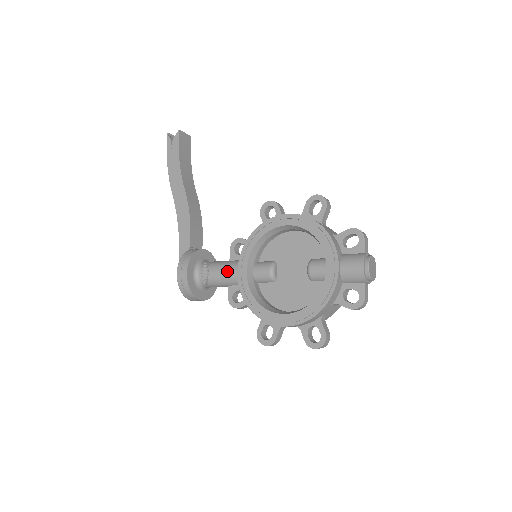
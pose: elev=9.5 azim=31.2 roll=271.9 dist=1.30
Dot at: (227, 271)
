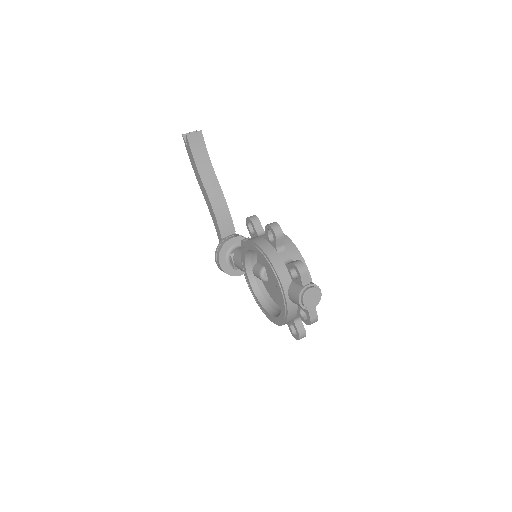
Dot at: (241, 267)
